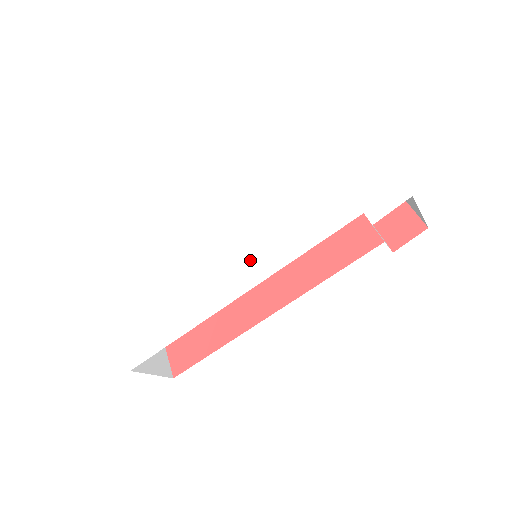
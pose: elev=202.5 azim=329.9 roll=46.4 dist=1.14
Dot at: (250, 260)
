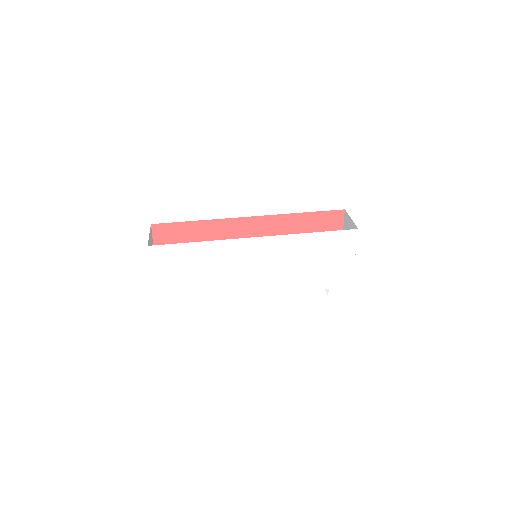
Dot at: (261, 280)
